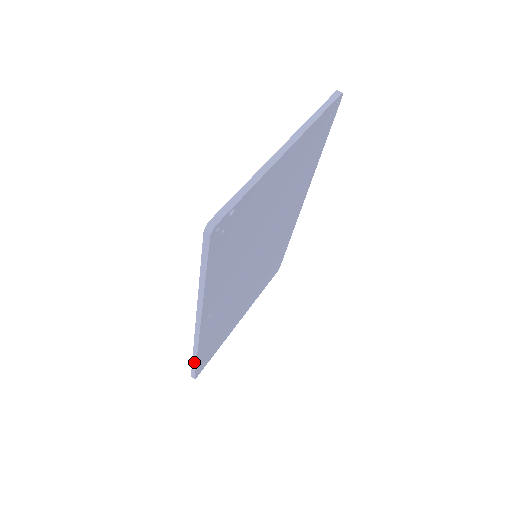
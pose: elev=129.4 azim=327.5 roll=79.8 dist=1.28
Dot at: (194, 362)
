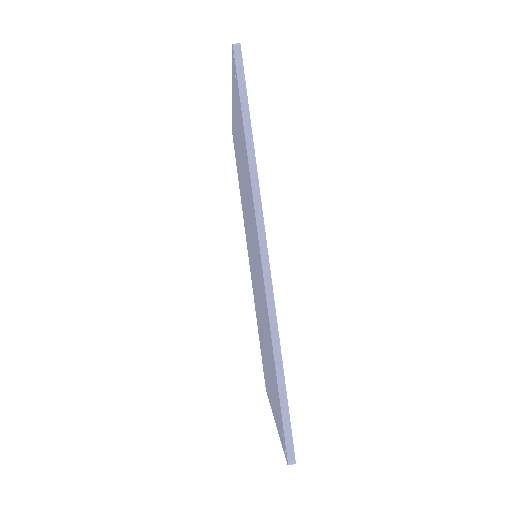
Dot at: (281, 384)
